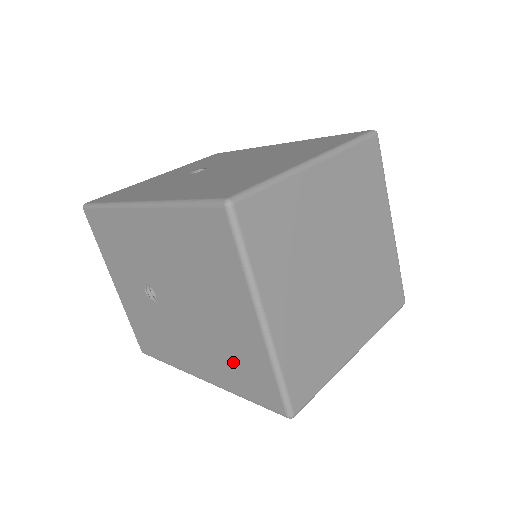
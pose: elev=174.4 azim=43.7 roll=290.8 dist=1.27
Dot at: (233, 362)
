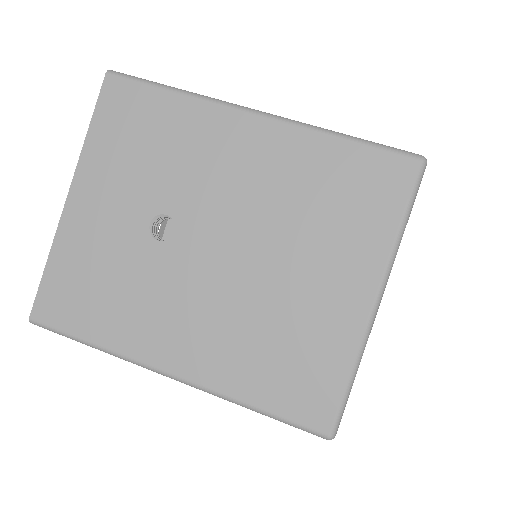
Dot at: occluded
